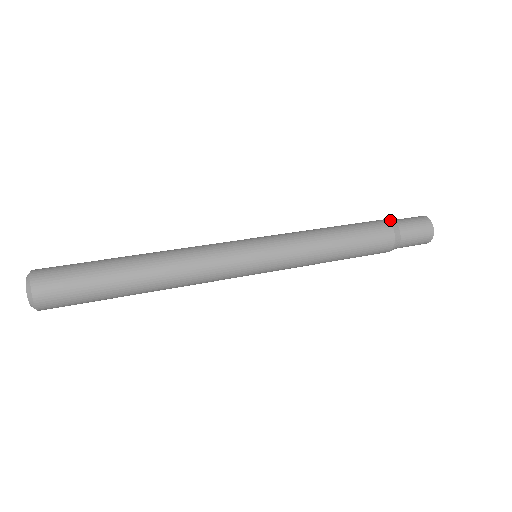
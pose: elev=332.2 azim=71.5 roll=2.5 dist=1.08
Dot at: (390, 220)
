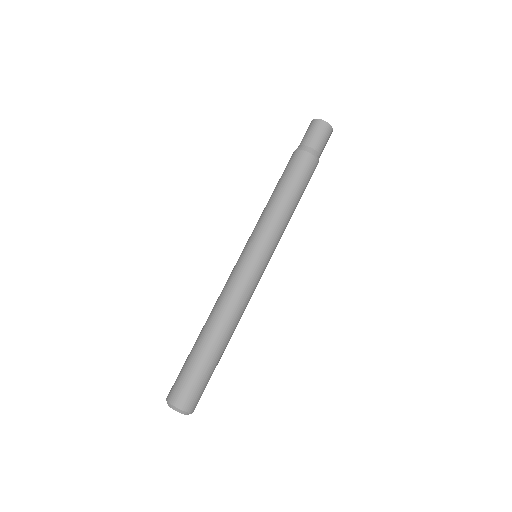
Dot at: (316, 153)
